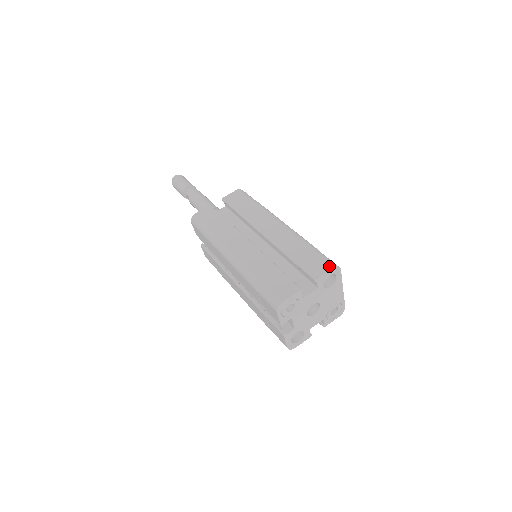
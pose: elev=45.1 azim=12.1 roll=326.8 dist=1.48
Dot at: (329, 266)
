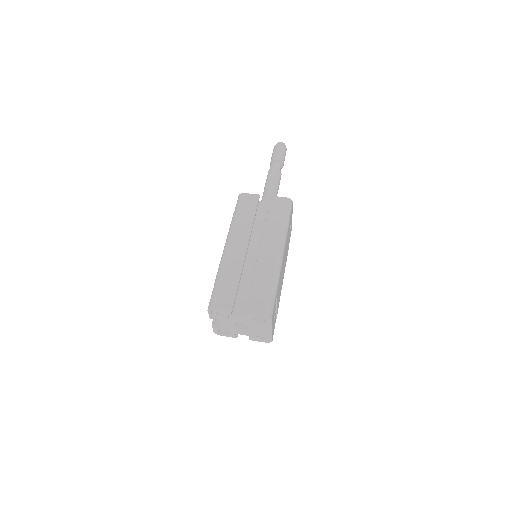
Dot at: (264, 311)
